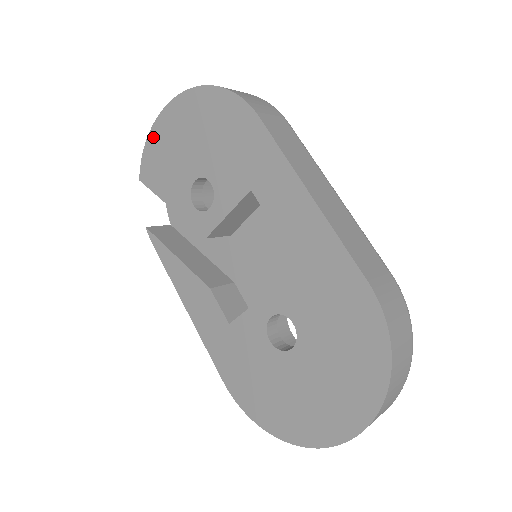
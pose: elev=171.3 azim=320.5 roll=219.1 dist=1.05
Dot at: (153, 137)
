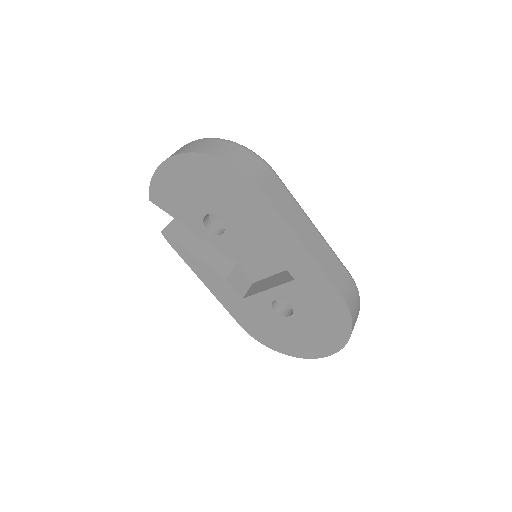
Dot at: (160, 175)
